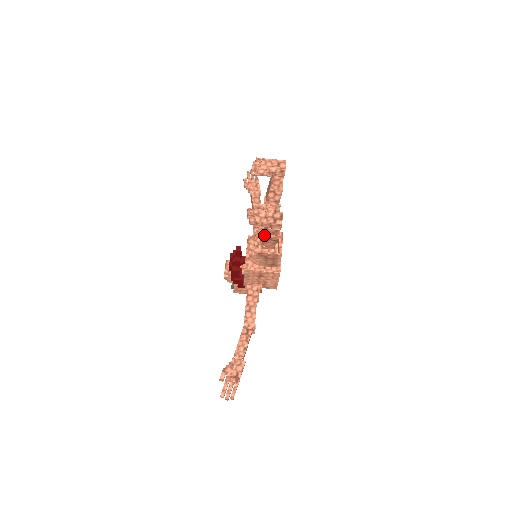
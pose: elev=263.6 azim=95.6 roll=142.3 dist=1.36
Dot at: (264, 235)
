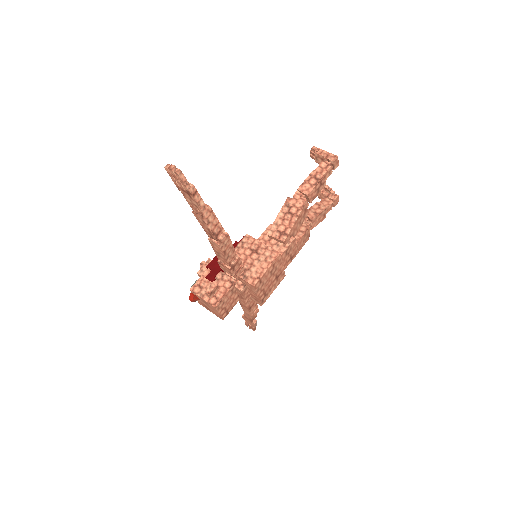
Dot at: (308, 179)
